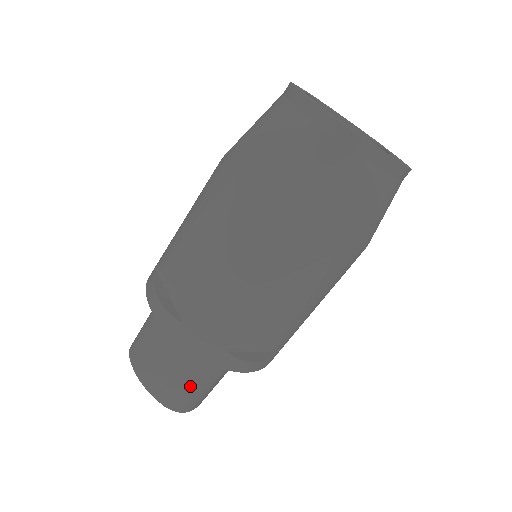
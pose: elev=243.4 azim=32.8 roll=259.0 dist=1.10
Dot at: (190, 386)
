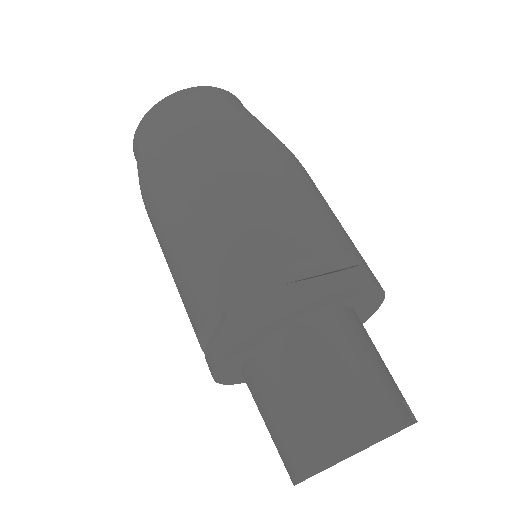
Dot at: (337, 387)
